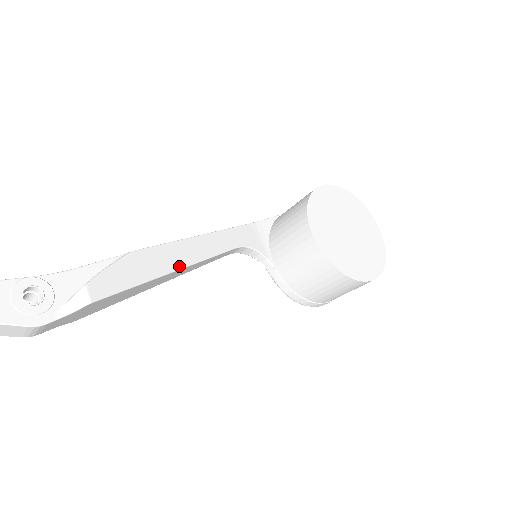
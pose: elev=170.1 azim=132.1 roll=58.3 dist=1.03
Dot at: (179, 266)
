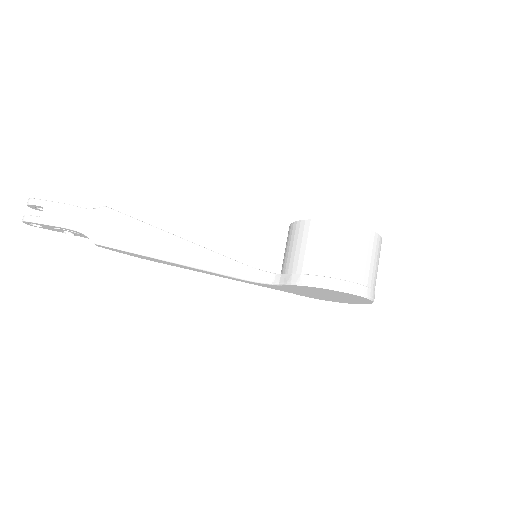
Dot at: (182, 239)
